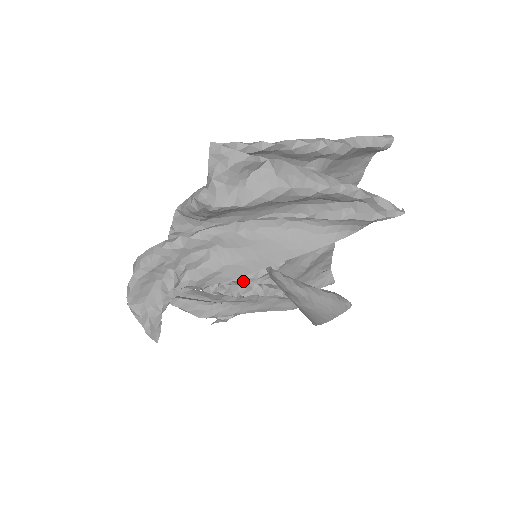
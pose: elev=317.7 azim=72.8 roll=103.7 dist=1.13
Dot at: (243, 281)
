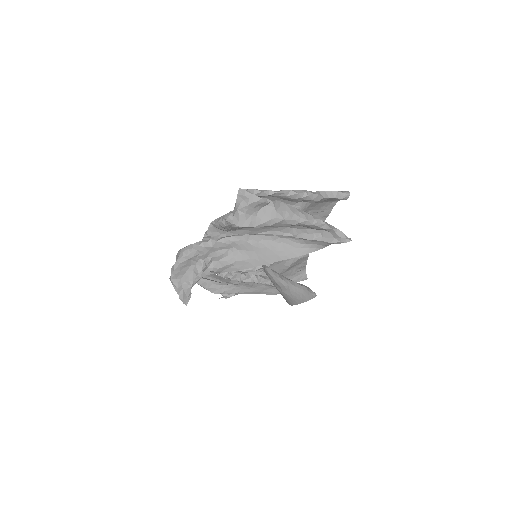
Dot at: (245, 271)
